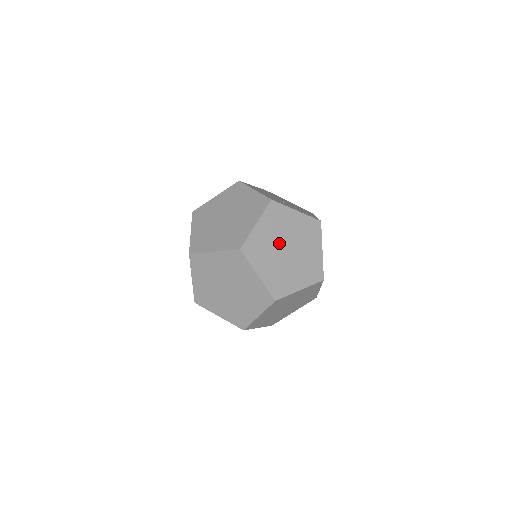
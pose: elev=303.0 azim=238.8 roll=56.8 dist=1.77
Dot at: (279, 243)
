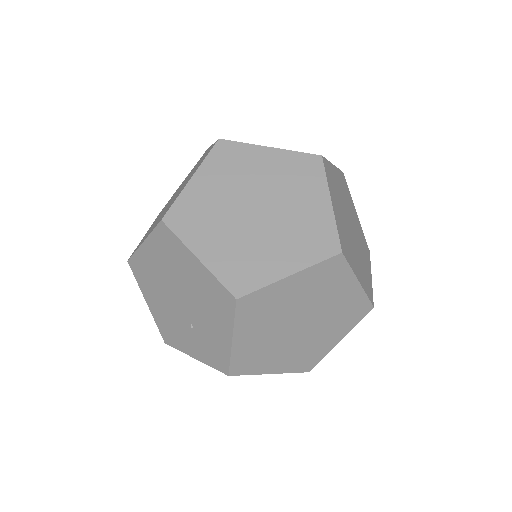
Dot at: occluded
